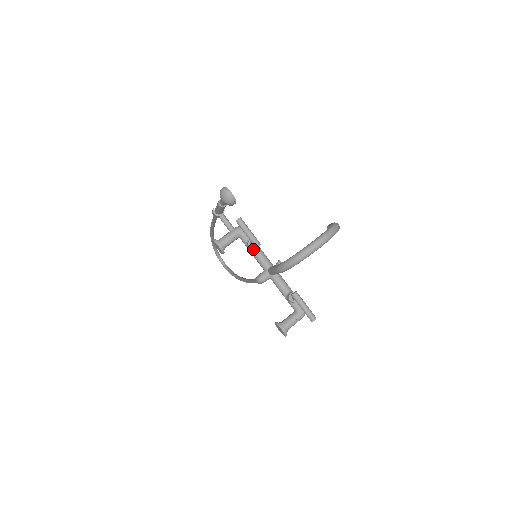
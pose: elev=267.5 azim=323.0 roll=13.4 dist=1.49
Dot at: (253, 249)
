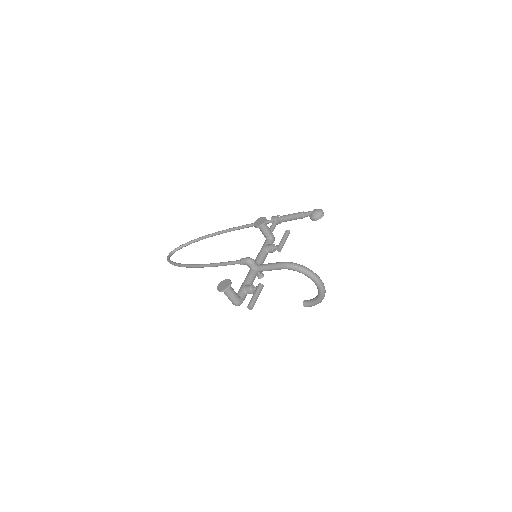
Dot at: (267, 249)
